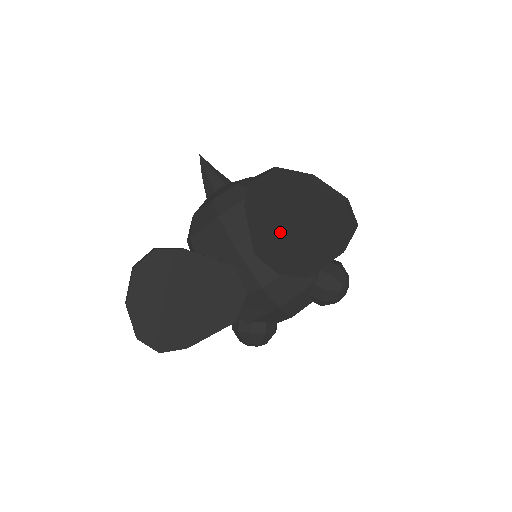
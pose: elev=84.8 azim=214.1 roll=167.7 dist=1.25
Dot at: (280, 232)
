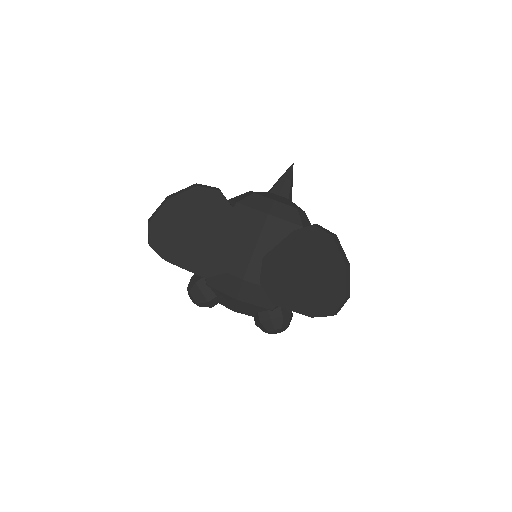
Dot at: (293, 266)
